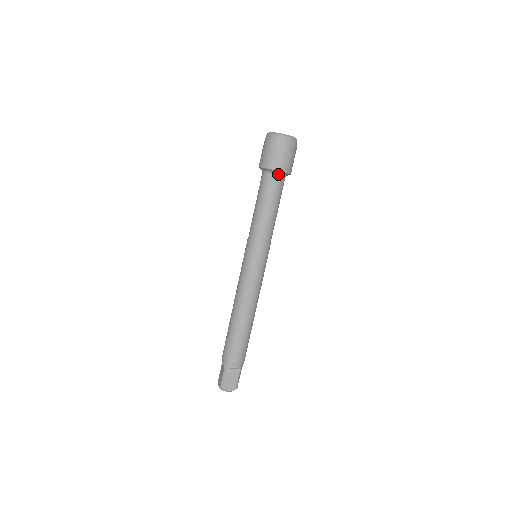
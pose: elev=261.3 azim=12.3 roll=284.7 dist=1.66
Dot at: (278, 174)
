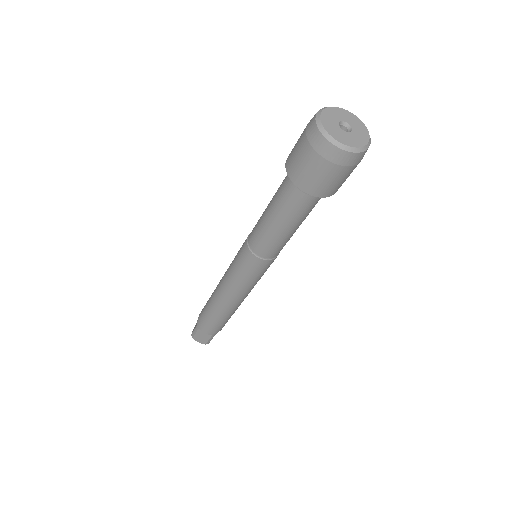
Dot at: occluded
